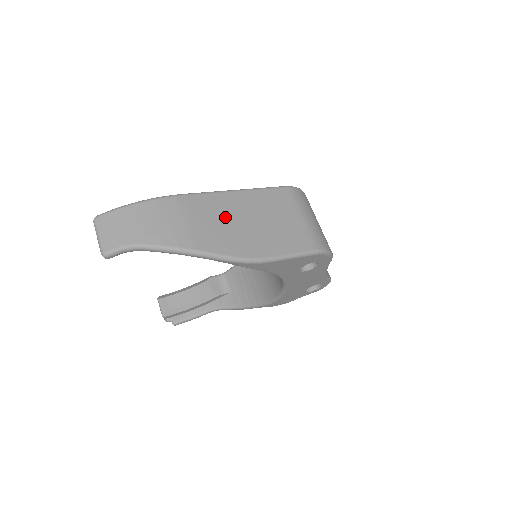
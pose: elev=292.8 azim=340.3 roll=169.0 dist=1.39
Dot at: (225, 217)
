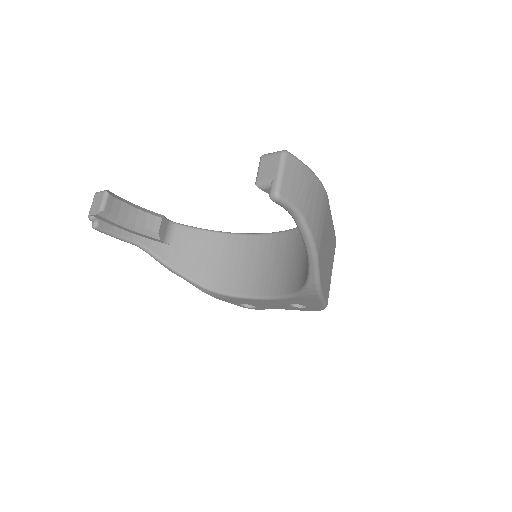
Dot at: (327, 239)
